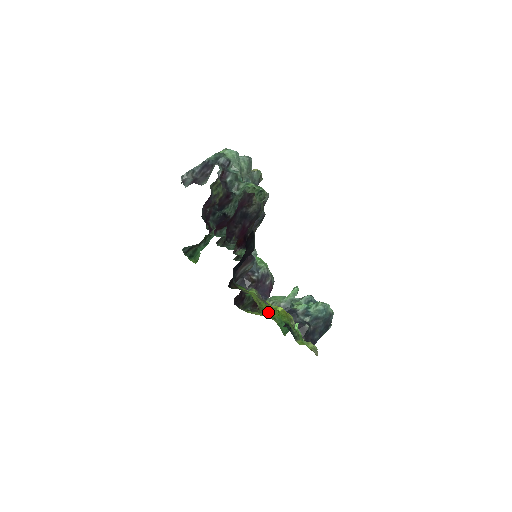
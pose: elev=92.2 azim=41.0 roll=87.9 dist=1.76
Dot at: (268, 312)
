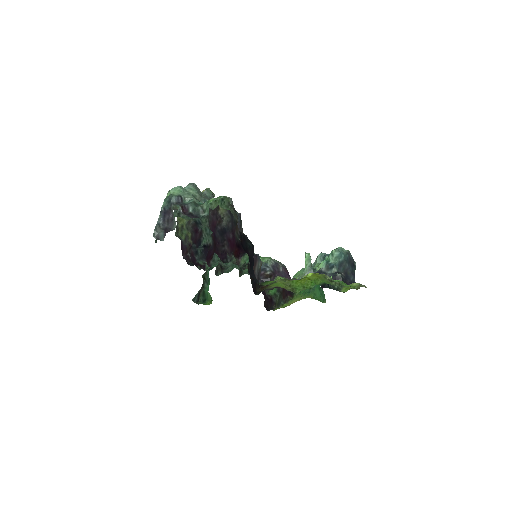
Dot at: (302, 287)
